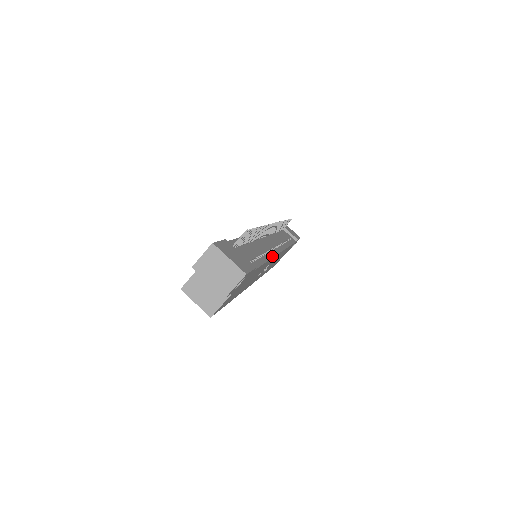
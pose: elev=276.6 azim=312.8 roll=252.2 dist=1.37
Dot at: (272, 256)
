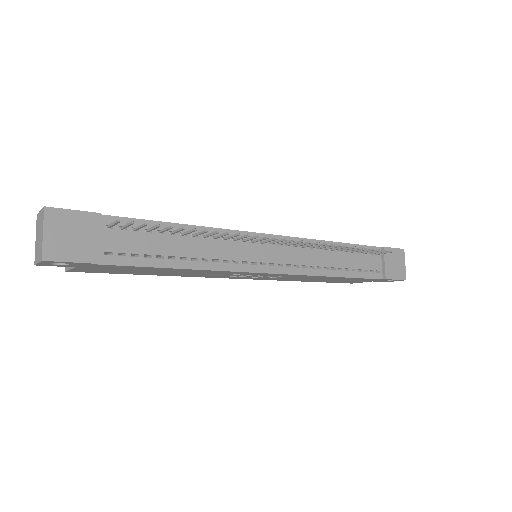
Dot at: (221, 269)
